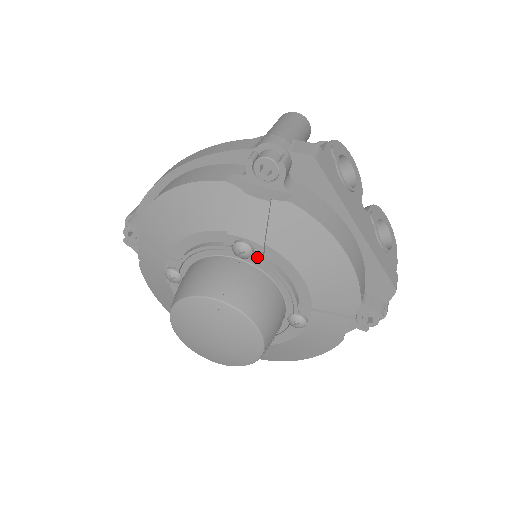
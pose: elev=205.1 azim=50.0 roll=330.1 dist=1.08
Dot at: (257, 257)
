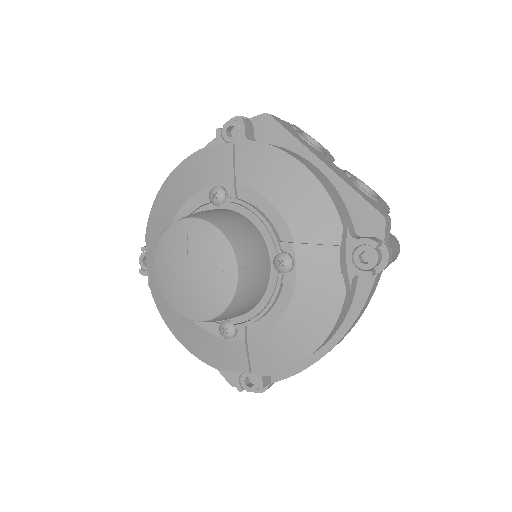
Dot at: (230, 198)
